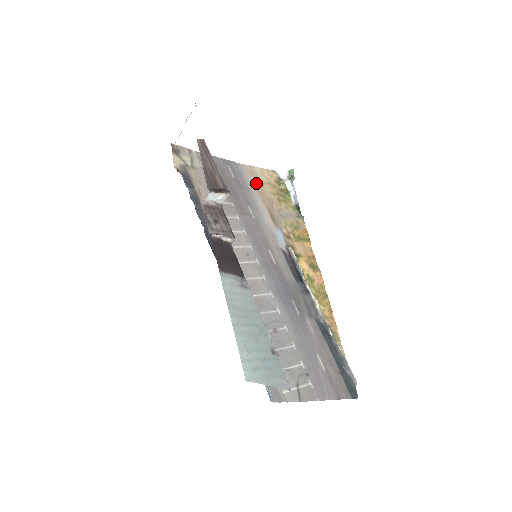
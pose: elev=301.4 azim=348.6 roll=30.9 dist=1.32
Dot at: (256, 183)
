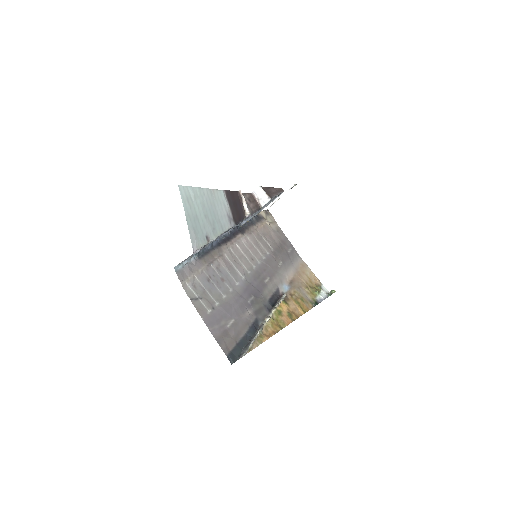
Dot at: (301, 269)
